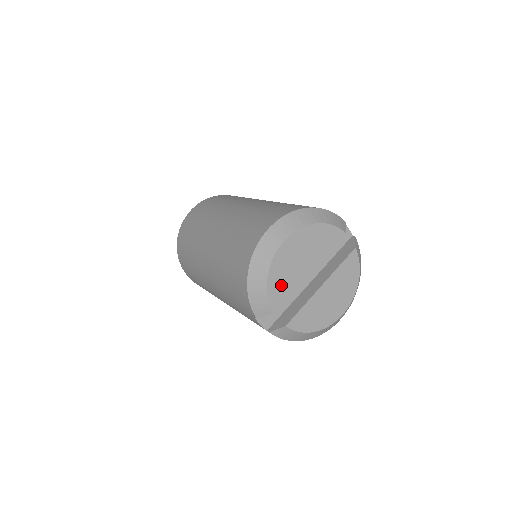
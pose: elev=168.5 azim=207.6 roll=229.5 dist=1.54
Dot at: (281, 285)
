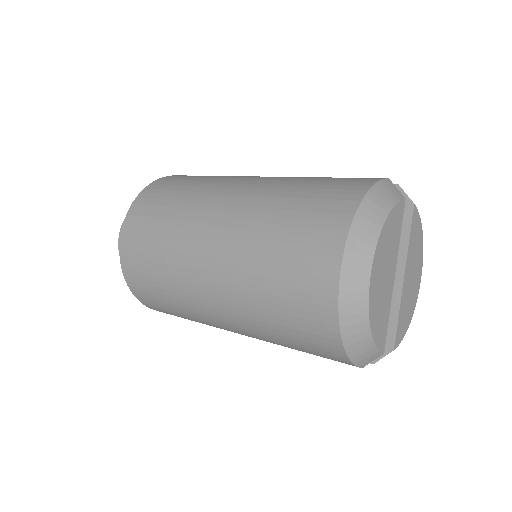
Dot at: (381, 322)
